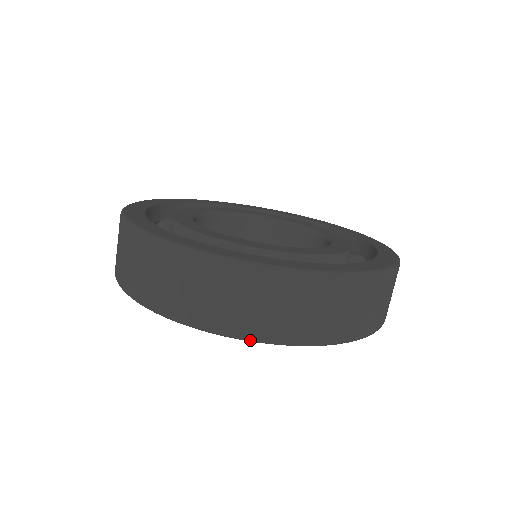
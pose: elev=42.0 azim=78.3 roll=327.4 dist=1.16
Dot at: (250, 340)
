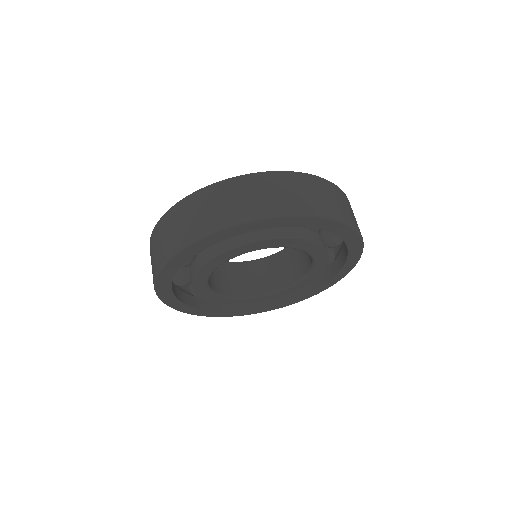
Dot at: (224, 227)
